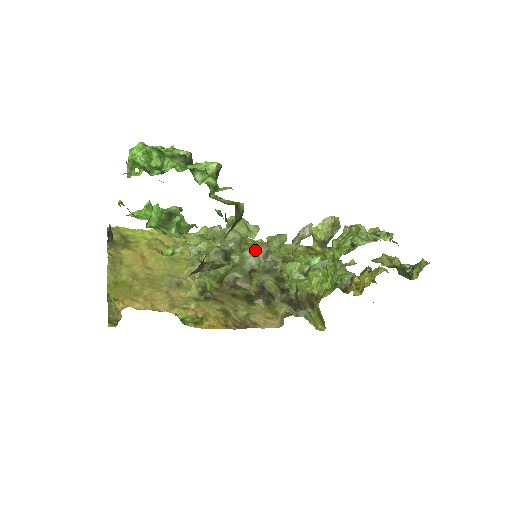
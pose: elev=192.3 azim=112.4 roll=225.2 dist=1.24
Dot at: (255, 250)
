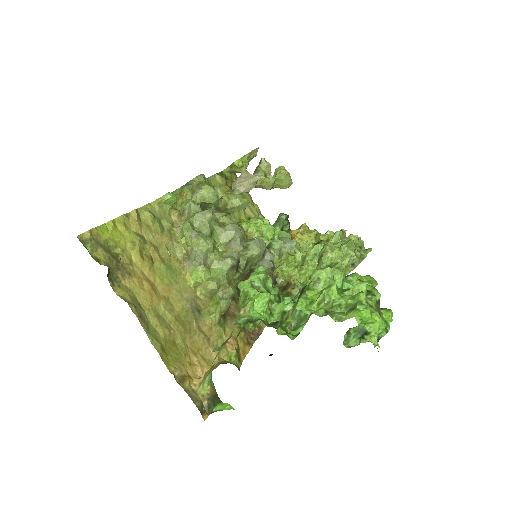
Dot at: (260, 253)
